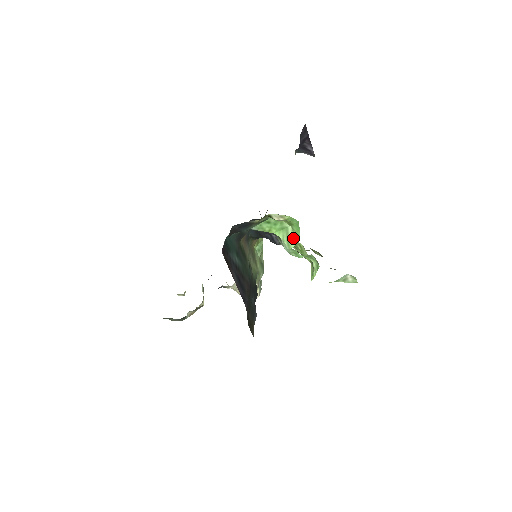
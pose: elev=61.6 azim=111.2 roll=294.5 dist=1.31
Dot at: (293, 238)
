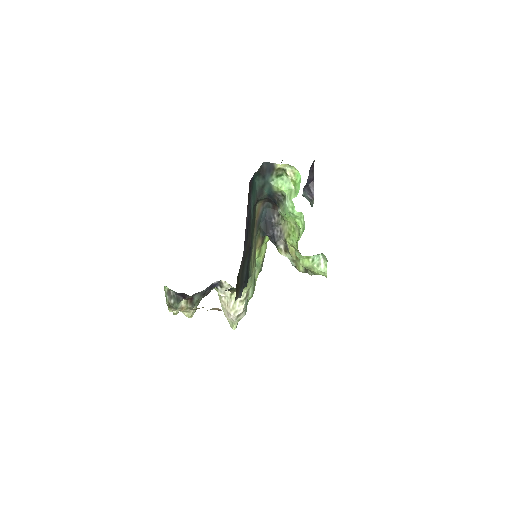
Dot at: (294, 194)
